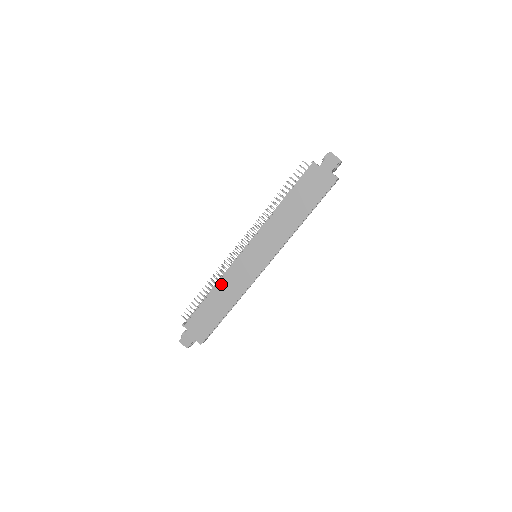
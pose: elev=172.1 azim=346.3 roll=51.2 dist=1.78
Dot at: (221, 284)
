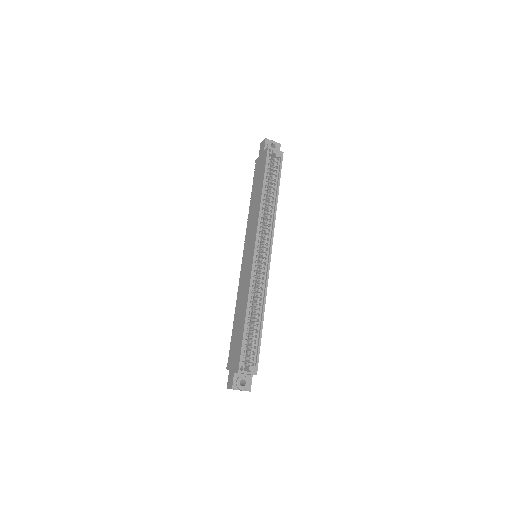
Dot at: (238, 300)
